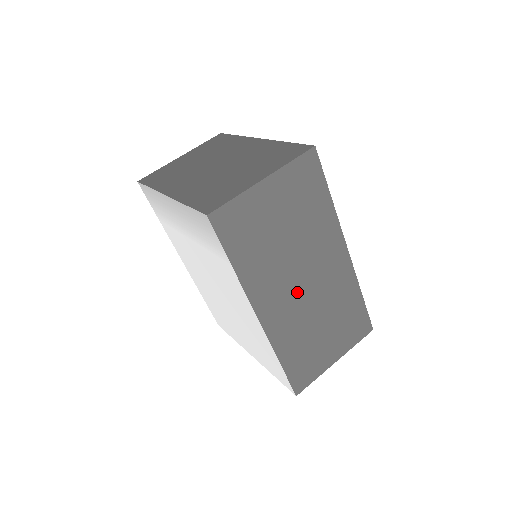
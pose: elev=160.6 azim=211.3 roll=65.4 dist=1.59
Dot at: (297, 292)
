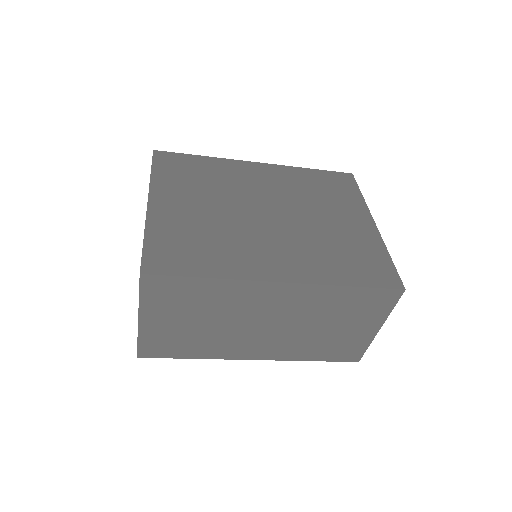
Dot at: (267, 332)
